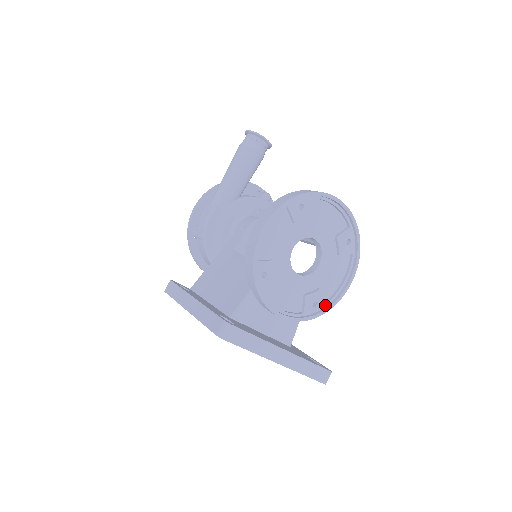
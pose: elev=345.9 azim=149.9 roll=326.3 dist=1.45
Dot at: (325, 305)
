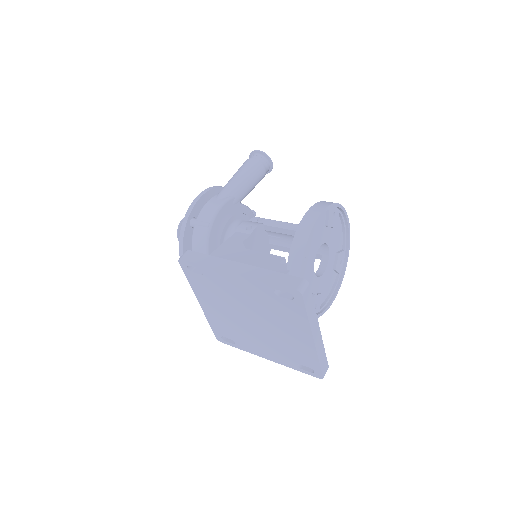
Dot at: (319, 310)
